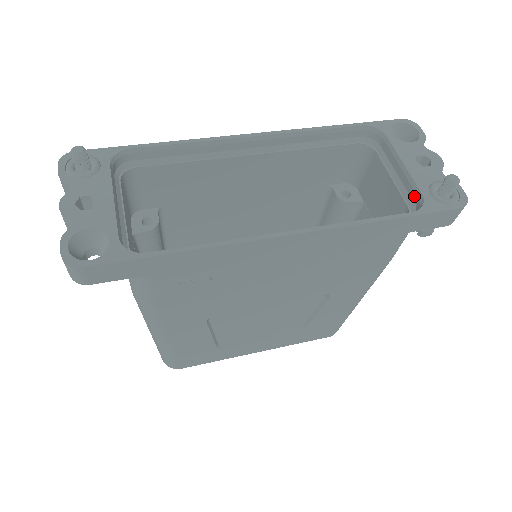
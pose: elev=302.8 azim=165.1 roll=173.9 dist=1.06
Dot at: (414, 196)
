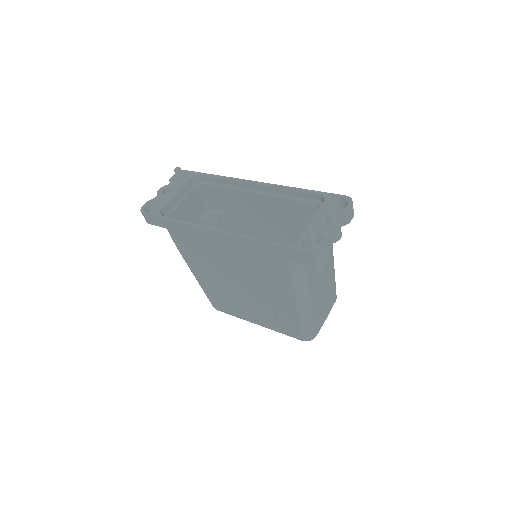
Dot at: occluded
